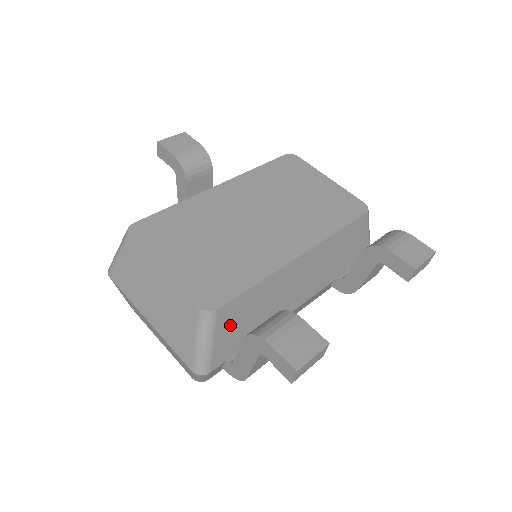
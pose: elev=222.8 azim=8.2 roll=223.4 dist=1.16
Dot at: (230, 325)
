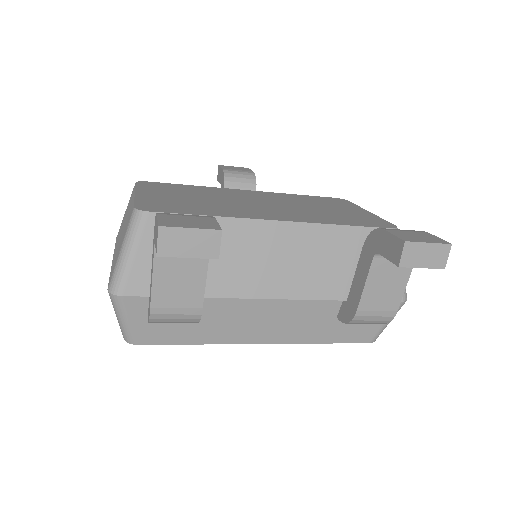
Dot at: occluded
